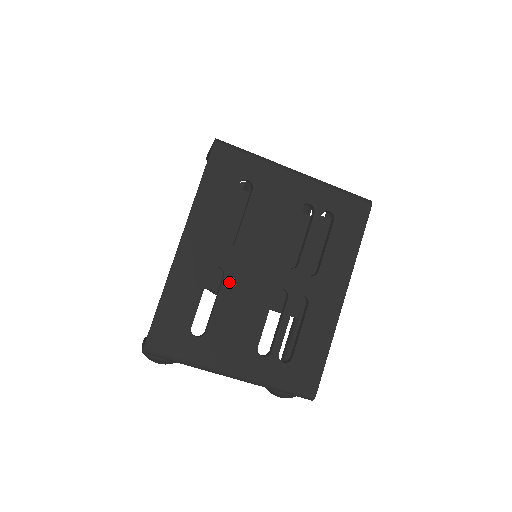
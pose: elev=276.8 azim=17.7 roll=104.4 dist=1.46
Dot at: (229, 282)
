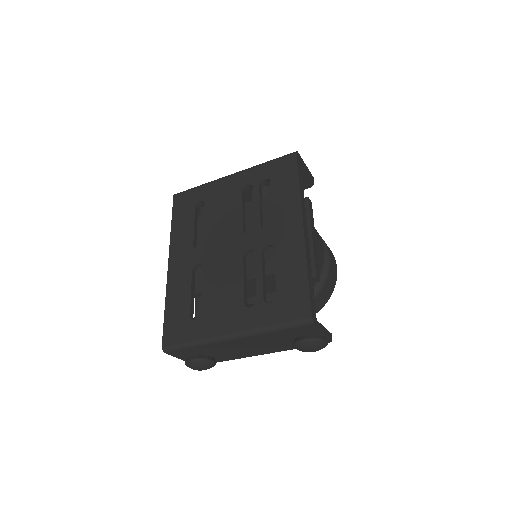
Dot at: (207, 269)
